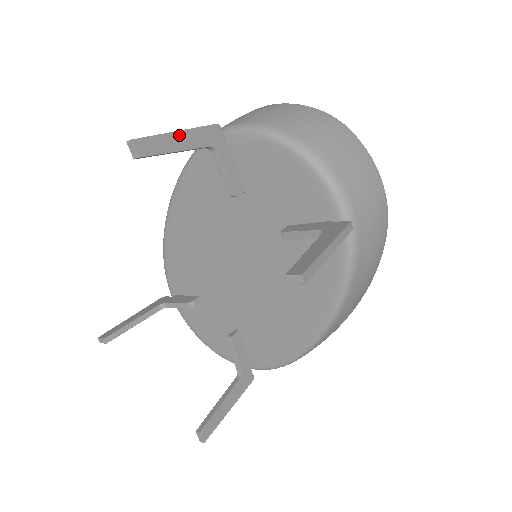
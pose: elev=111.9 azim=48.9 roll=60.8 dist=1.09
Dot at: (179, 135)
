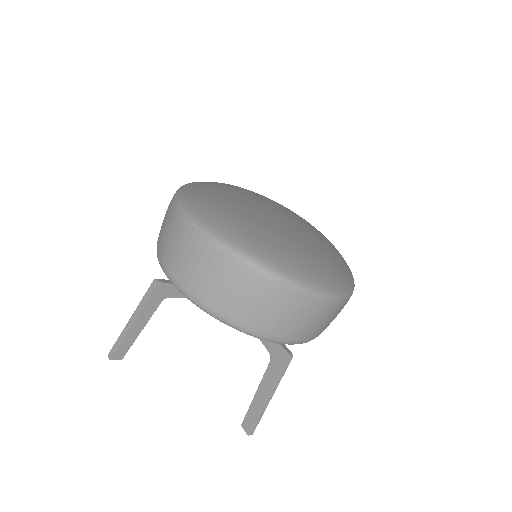
Dot at: (135, 324)
